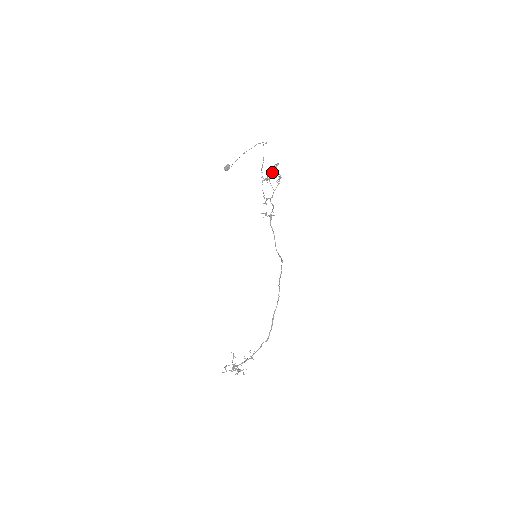
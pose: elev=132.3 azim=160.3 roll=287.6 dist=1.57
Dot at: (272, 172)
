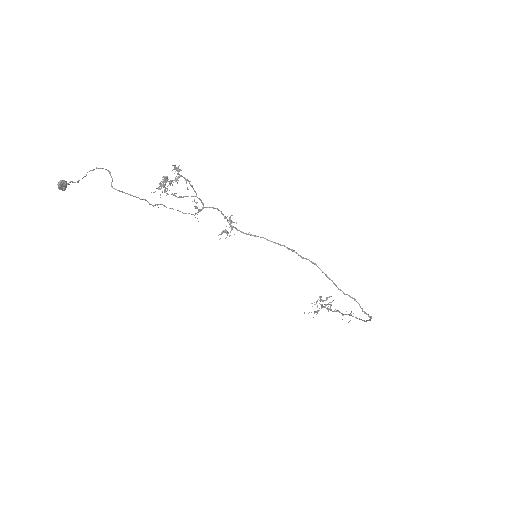
Dot at: occluded
